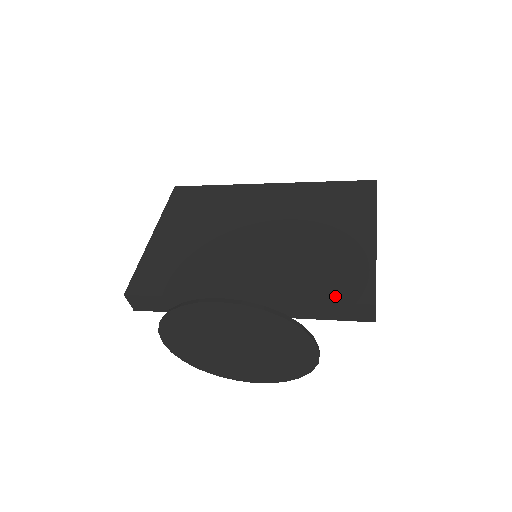
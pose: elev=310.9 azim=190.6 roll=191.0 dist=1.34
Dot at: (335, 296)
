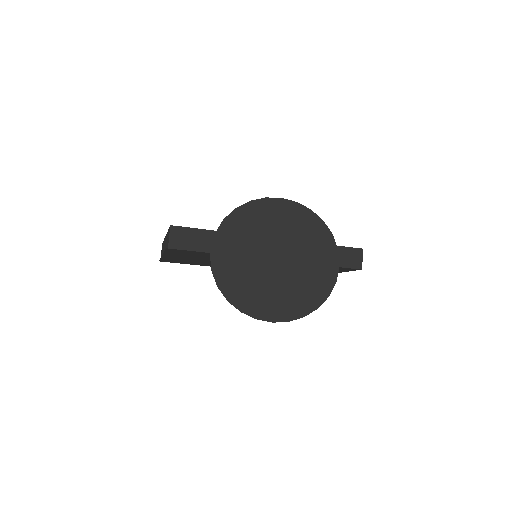
Dot at: occluded
